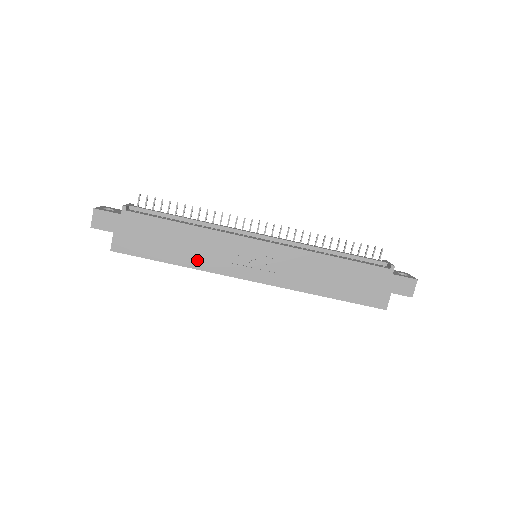
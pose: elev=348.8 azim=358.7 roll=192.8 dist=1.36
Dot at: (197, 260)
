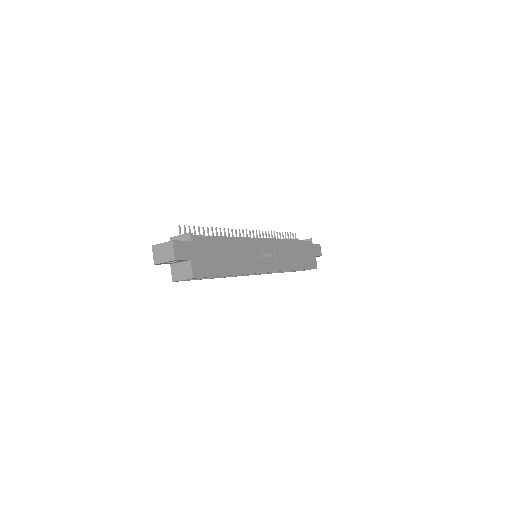
Dot at: (241, 266)
